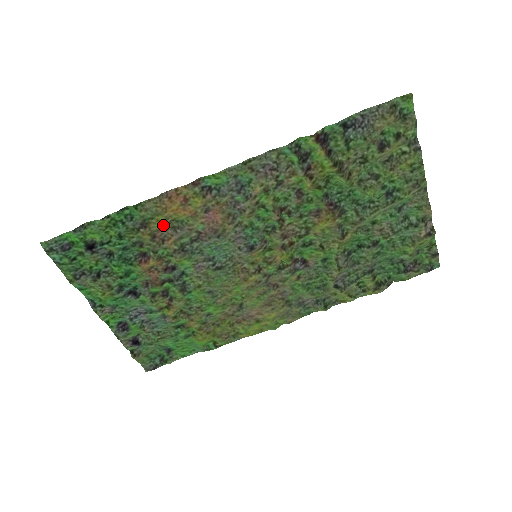
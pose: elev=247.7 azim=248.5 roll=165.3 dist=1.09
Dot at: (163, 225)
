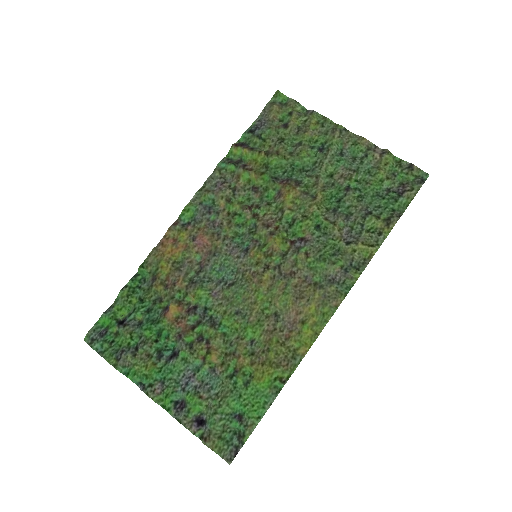
Dot at: (168, 271)
